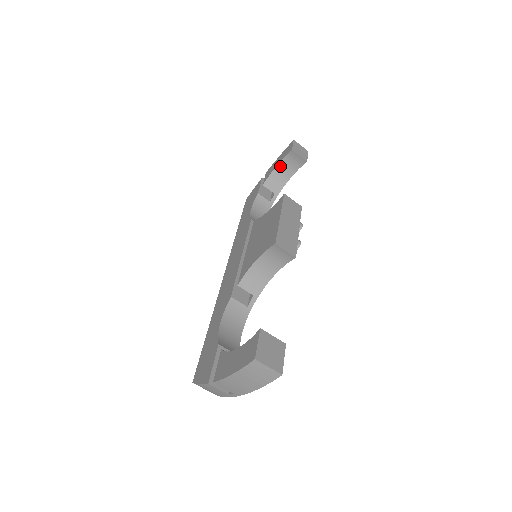
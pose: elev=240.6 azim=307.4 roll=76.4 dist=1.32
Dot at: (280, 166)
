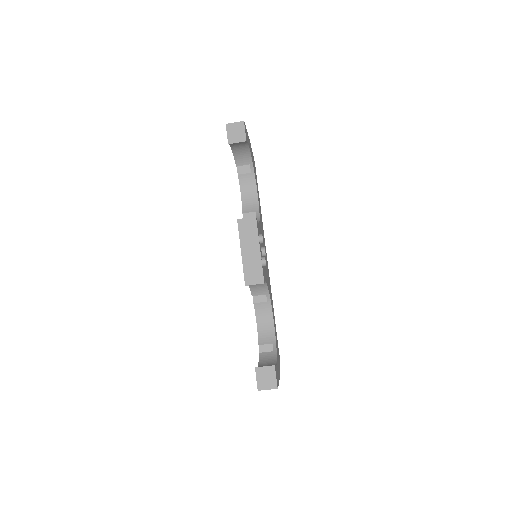
Dot at: (234, 149)
